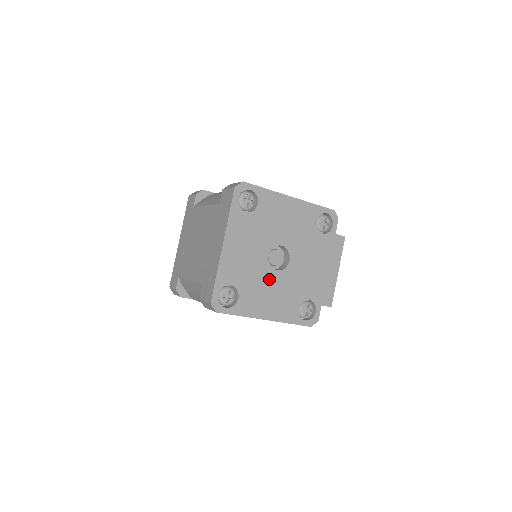
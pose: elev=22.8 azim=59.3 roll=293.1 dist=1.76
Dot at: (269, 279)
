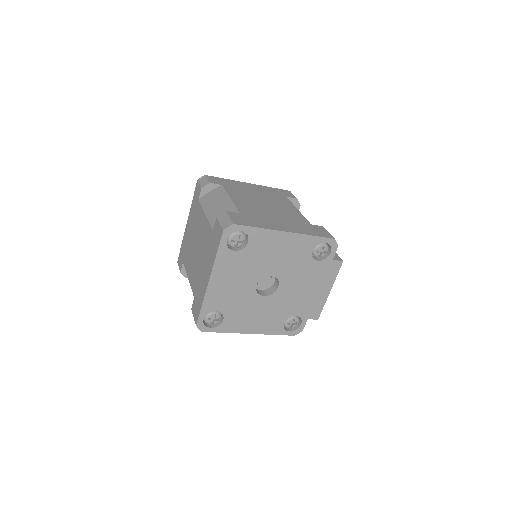
Dot at: (255, 303)
